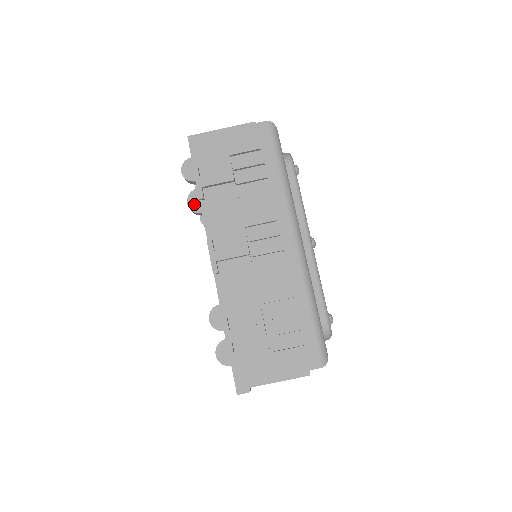
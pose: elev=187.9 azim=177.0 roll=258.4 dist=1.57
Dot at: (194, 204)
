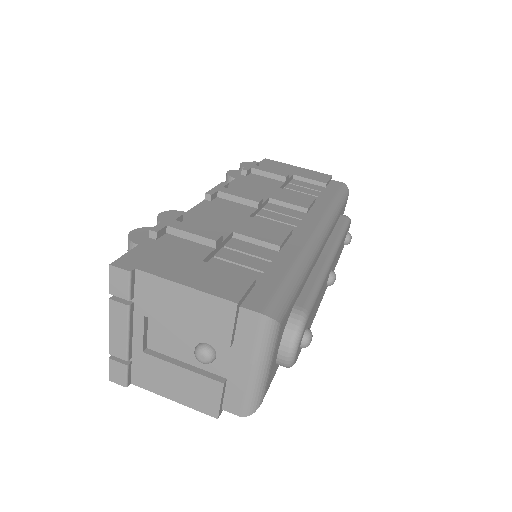
Dot at: (234, 173)
